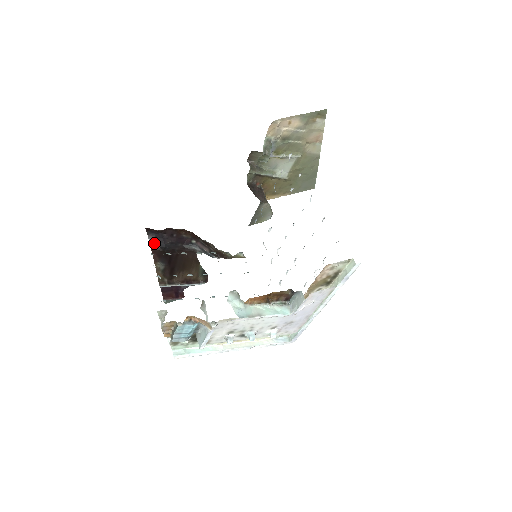
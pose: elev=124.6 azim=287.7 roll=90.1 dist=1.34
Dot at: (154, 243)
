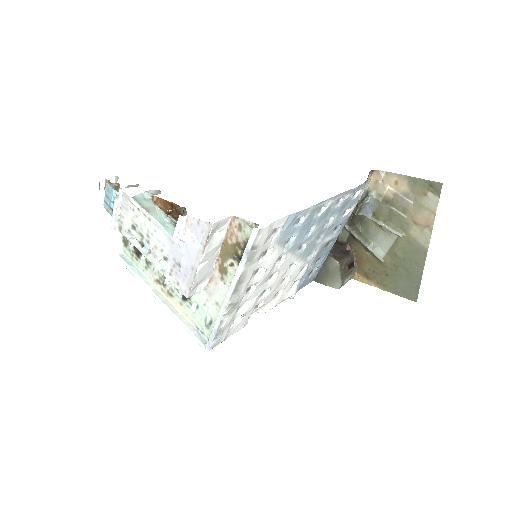
Dot at: occluded
